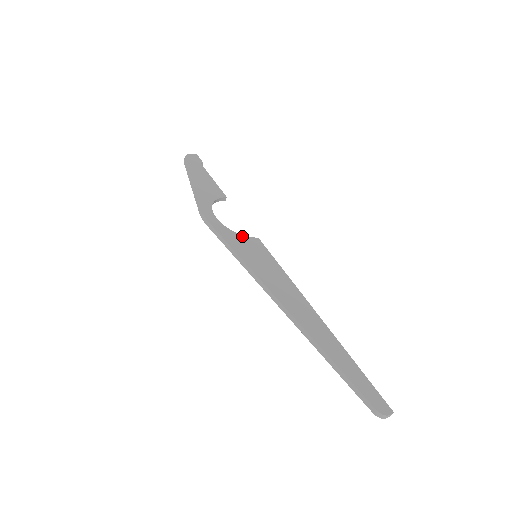
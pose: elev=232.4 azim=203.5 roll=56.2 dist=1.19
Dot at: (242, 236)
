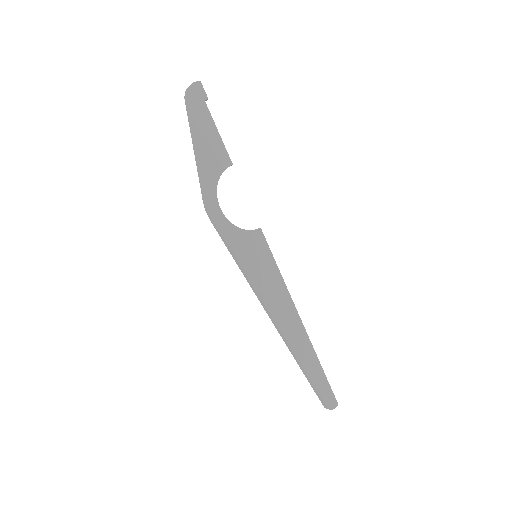
Dot at: (245, 232)
